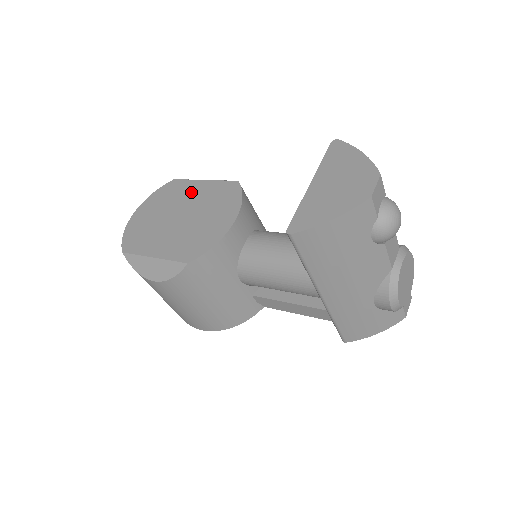
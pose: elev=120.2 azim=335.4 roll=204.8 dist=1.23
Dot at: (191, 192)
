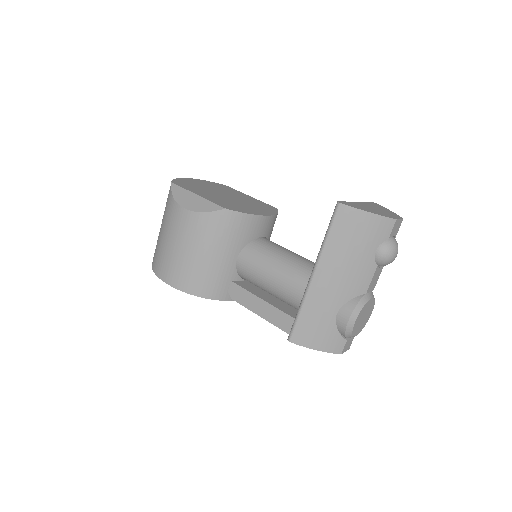
Dot at: (239, 194)
